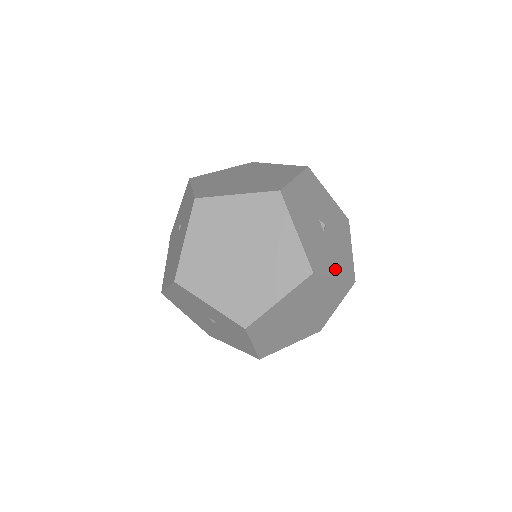
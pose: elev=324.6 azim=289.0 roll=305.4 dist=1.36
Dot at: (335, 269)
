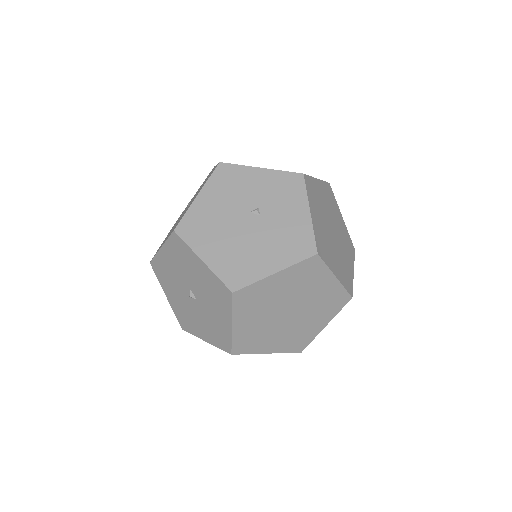
Dot at: occluded
